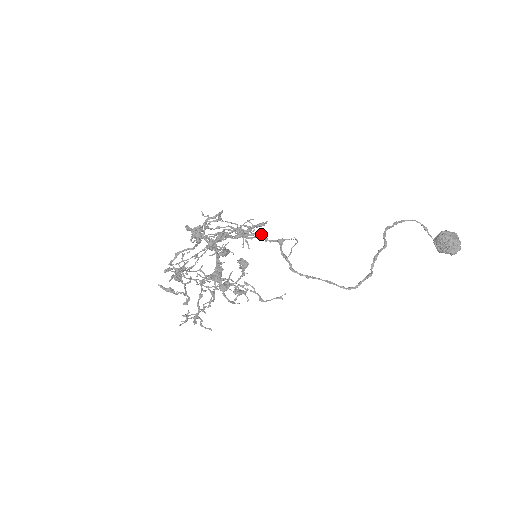
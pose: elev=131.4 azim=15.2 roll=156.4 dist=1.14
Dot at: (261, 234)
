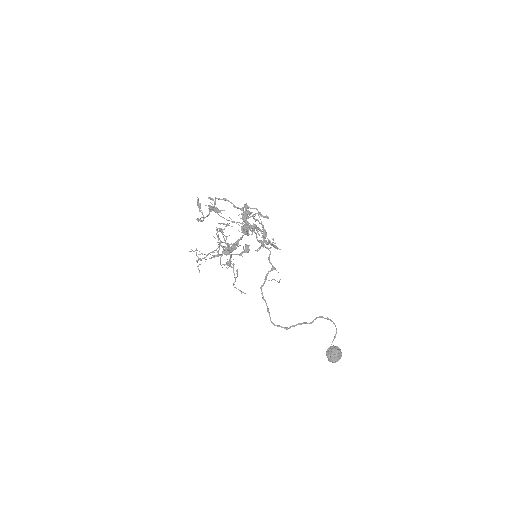
Dot at: (270, 253)
